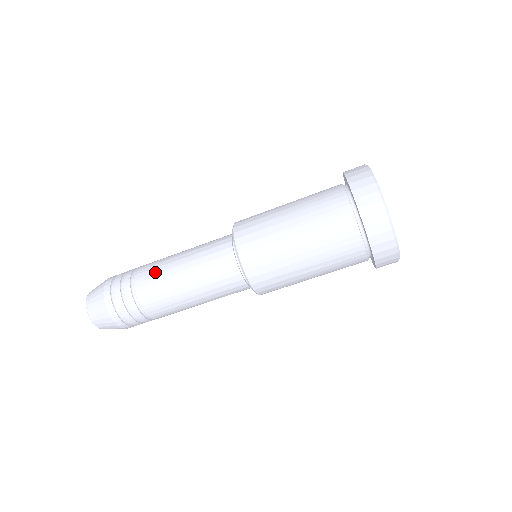
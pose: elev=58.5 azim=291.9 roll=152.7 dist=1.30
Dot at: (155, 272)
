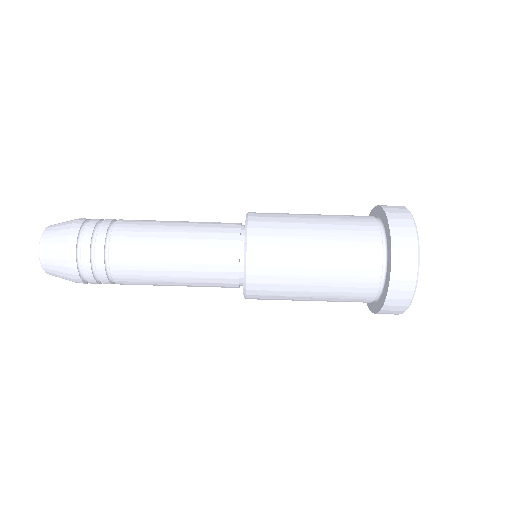
Dot at: (139, 243)
